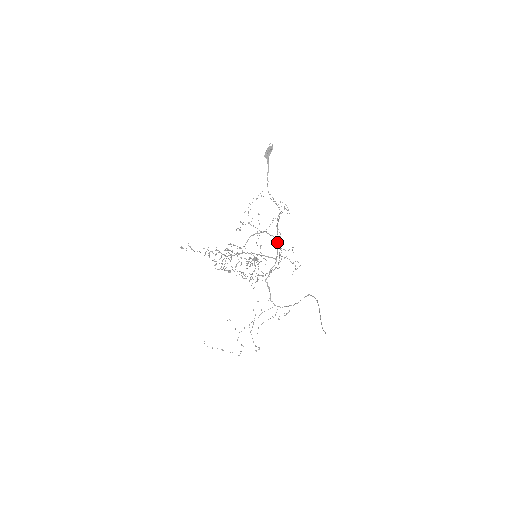
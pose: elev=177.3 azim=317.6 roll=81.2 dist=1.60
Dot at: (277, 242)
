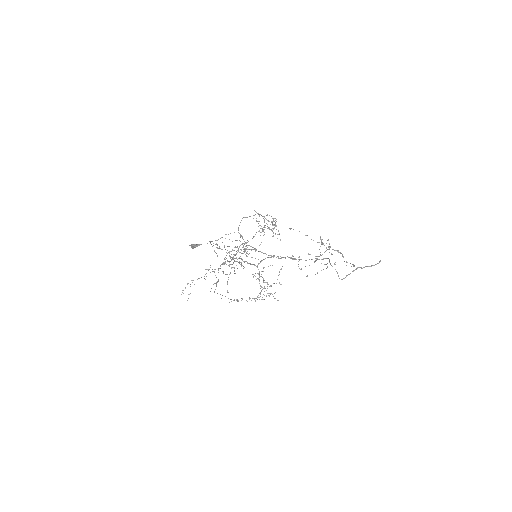
Dot at: occluded
